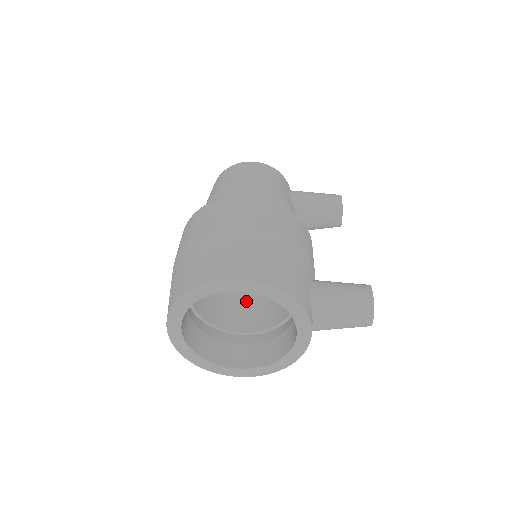
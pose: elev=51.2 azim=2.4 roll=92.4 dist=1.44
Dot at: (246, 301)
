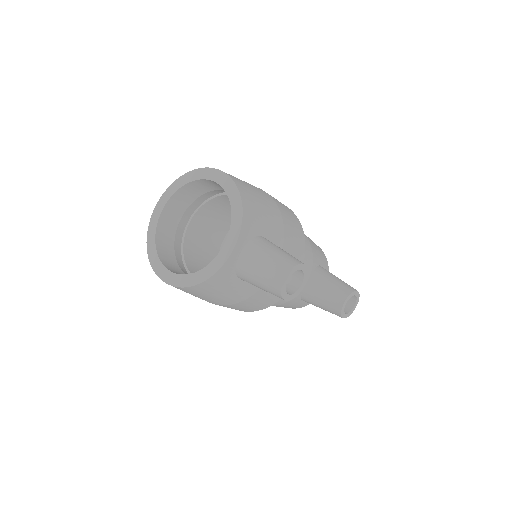
Dot at: occluded
